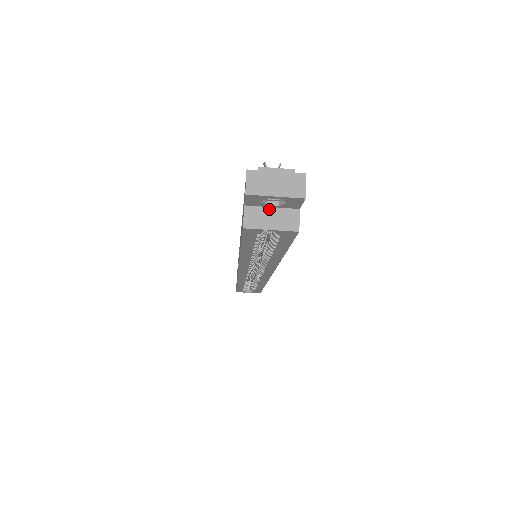
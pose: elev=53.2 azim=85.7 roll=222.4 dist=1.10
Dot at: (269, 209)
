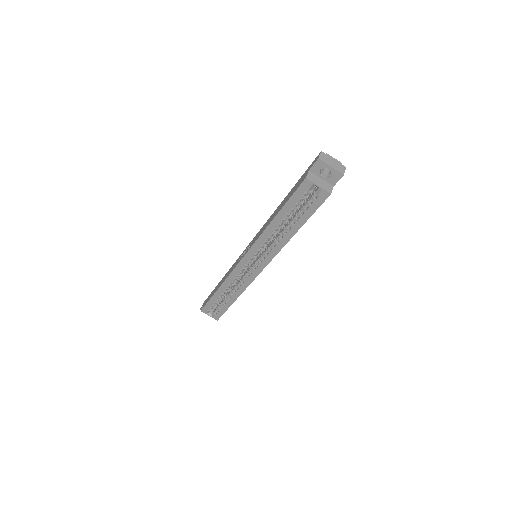
Dot at: (320, 178)
